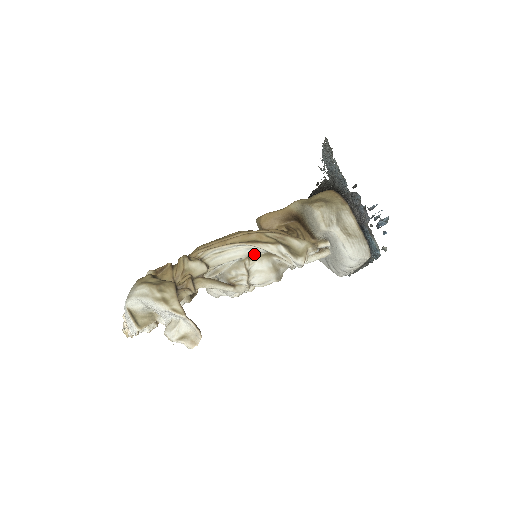
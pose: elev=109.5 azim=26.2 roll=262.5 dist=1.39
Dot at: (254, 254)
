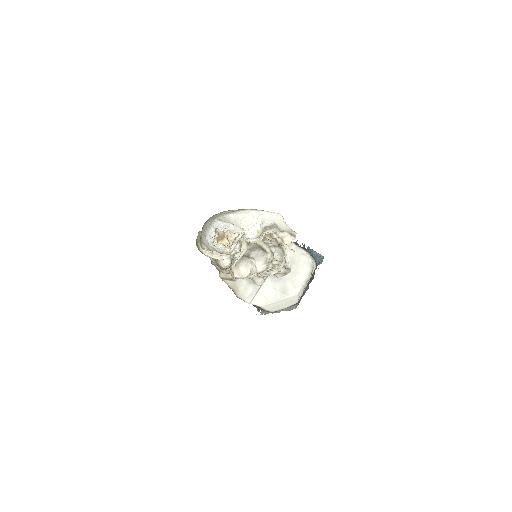
Dot at: occluded
